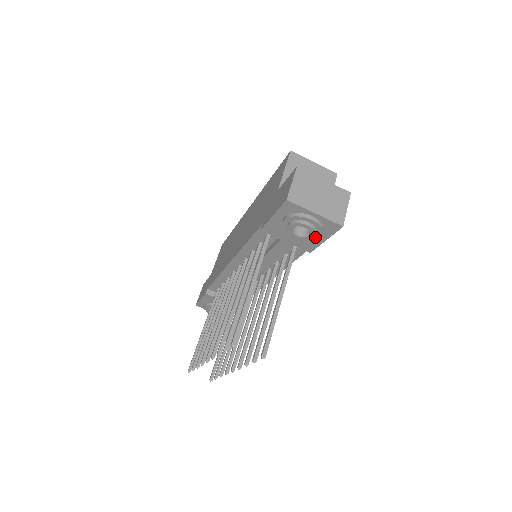
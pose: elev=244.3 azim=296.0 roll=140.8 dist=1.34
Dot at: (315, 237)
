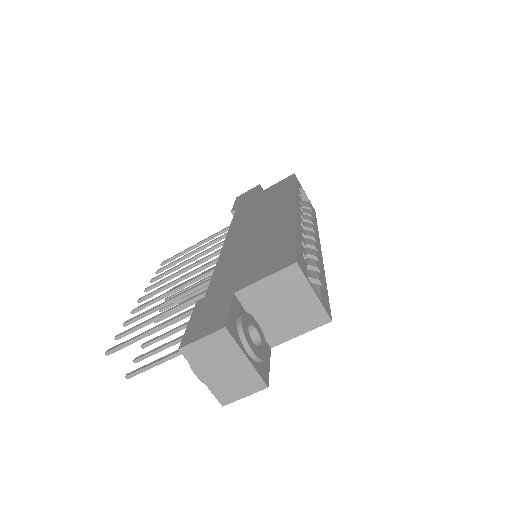
Dot at: occluded
